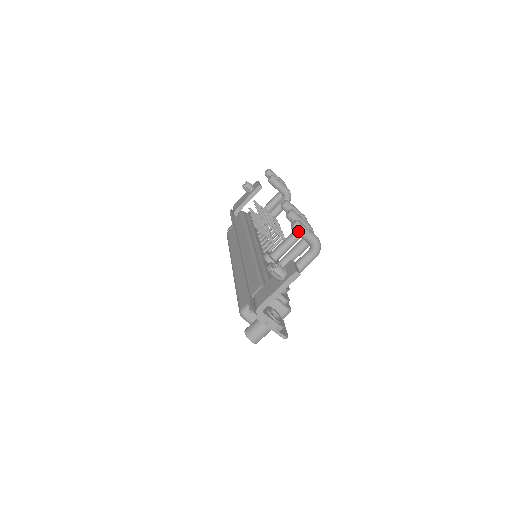
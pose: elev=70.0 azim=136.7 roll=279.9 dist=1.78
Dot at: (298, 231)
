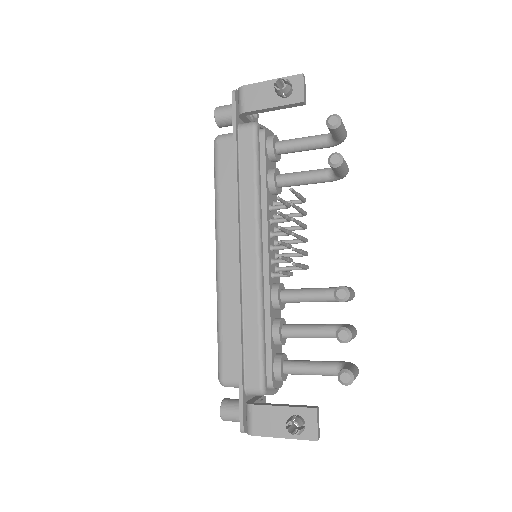
Dot at: occluded
